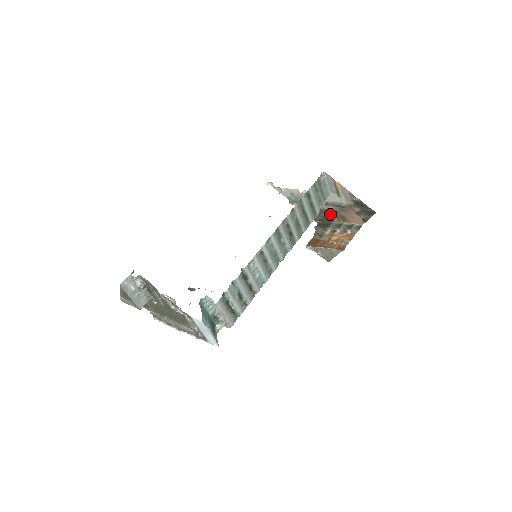
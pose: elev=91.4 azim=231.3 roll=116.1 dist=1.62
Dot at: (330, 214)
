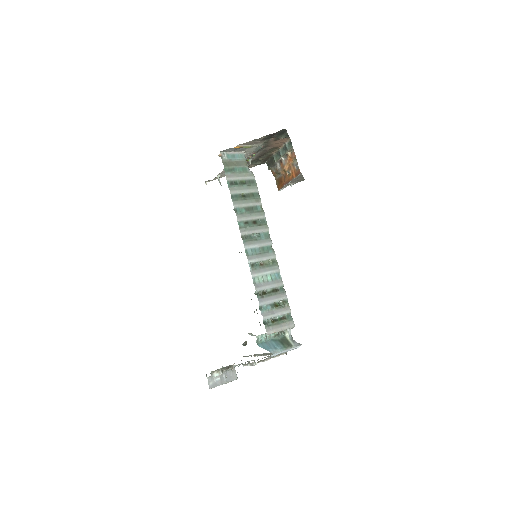
Dot at: (264, 155)
